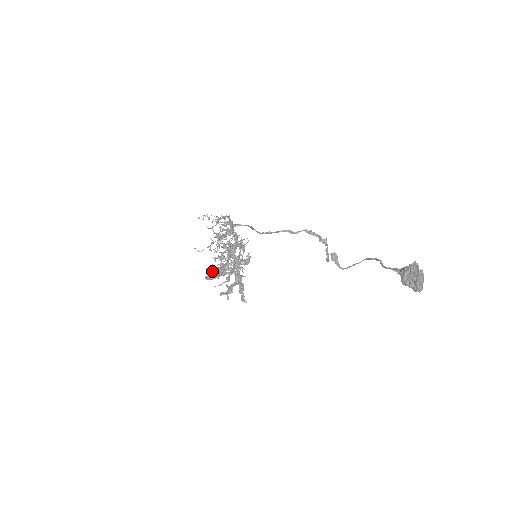
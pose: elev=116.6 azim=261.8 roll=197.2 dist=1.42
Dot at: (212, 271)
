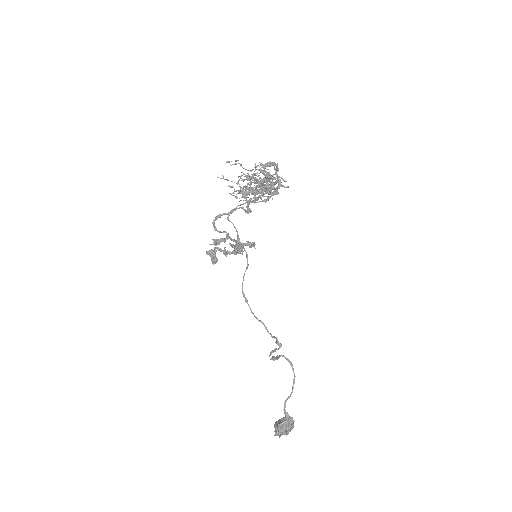
Dot at: occluded
